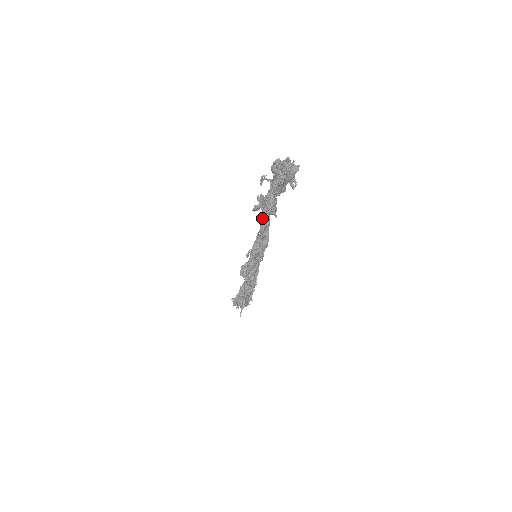
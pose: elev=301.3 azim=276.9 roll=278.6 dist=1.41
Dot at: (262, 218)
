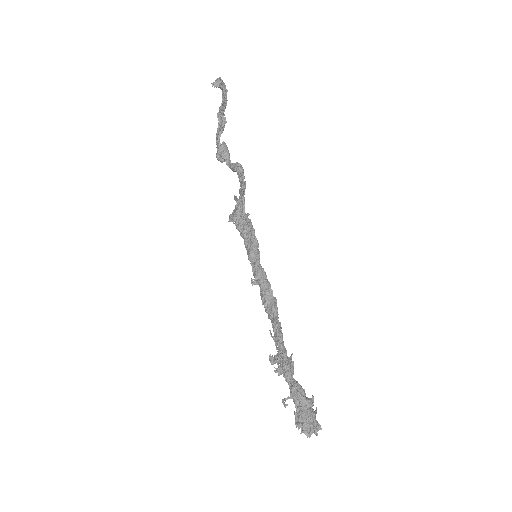
Dot at: occluded
